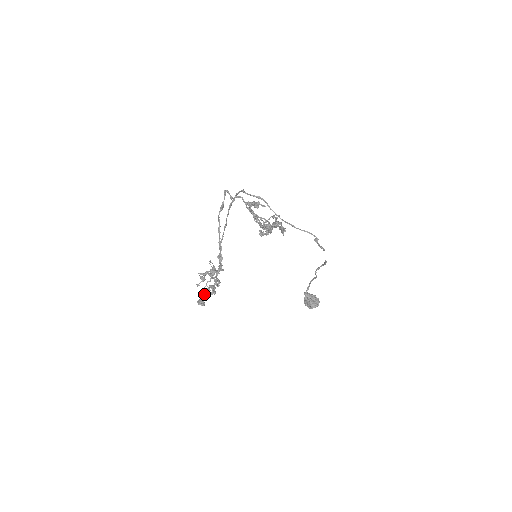
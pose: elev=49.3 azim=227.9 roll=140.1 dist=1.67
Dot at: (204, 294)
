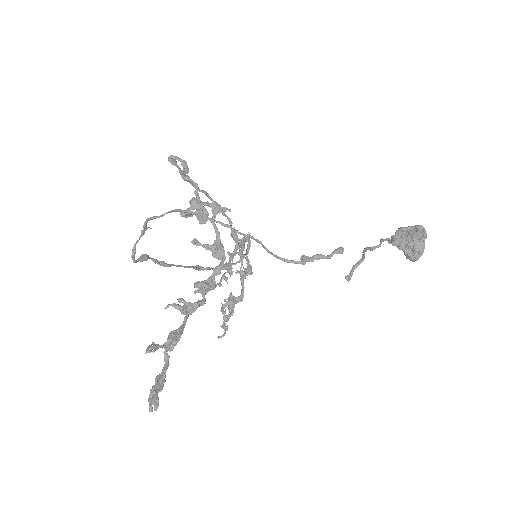
Dot at: (228, 306)
